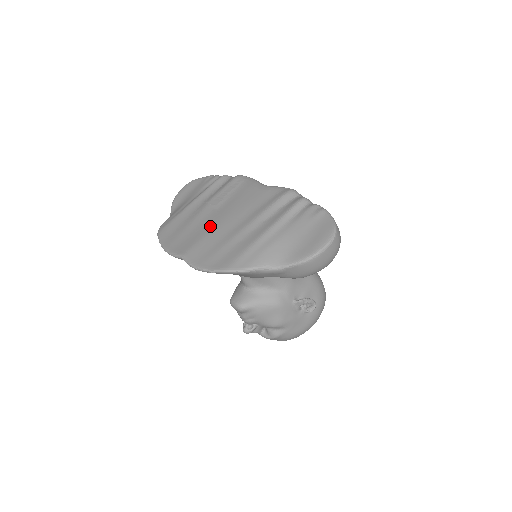
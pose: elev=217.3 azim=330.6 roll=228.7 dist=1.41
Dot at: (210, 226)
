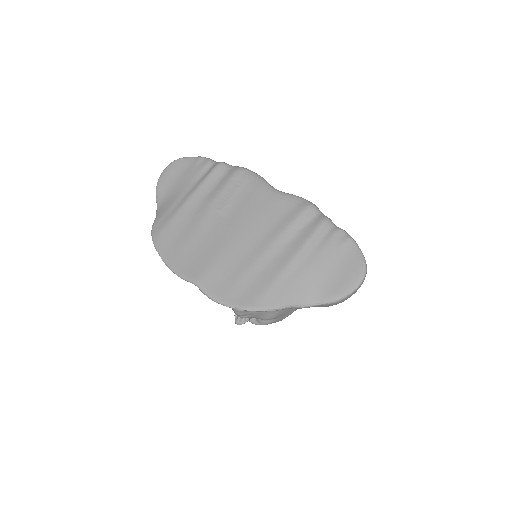
Dot at: (221, 243)
